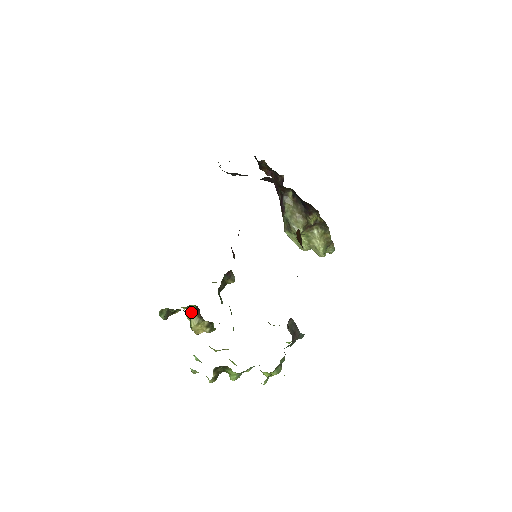
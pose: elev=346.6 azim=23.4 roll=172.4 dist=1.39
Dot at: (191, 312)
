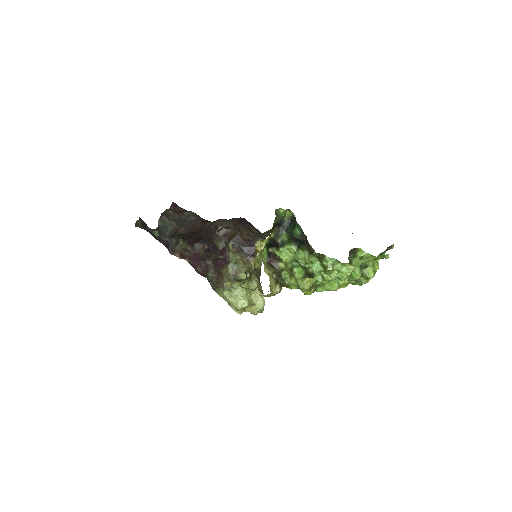
Dot at: (263, 260)
